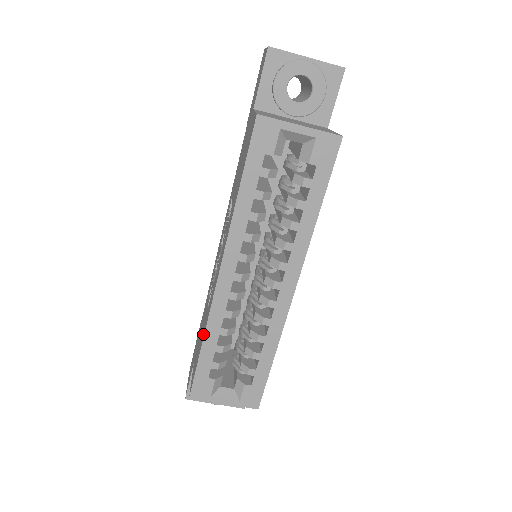
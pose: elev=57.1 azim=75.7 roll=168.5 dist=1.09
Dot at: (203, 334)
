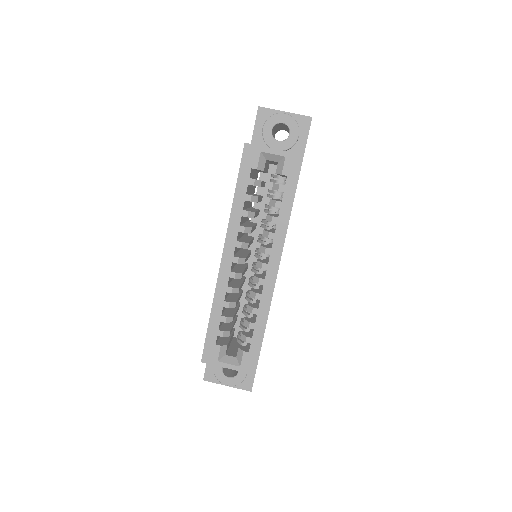
Dot at: occluded
